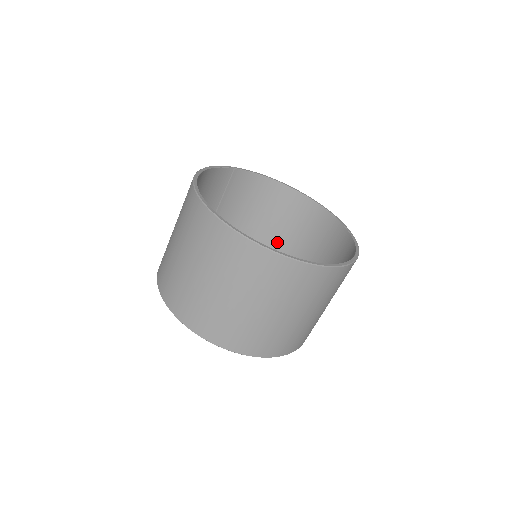
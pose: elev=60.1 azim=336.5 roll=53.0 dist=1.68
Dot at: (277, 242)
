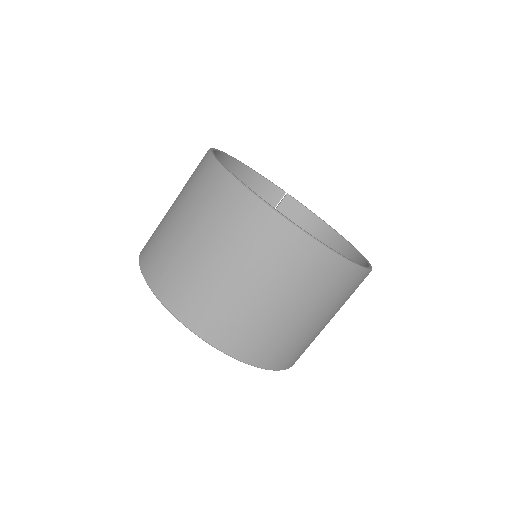
Dot at: occluded
